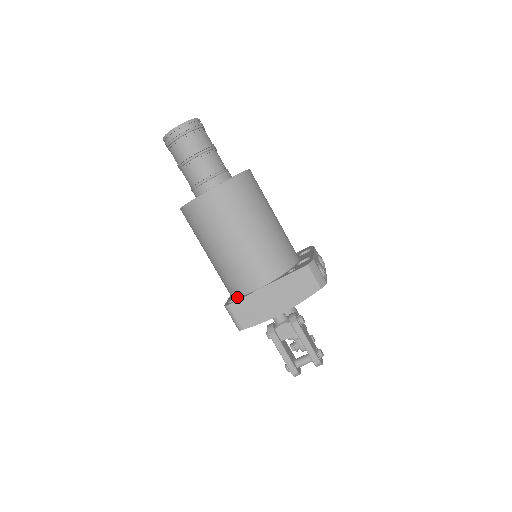
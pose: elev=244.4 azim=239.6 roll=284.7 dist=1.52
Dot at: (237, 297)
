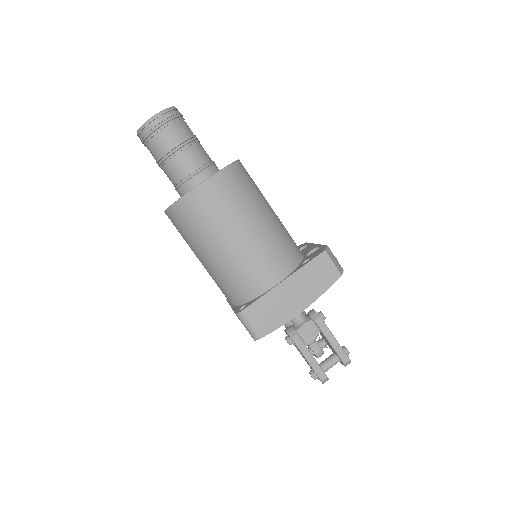
Dot at: (247, 302)
